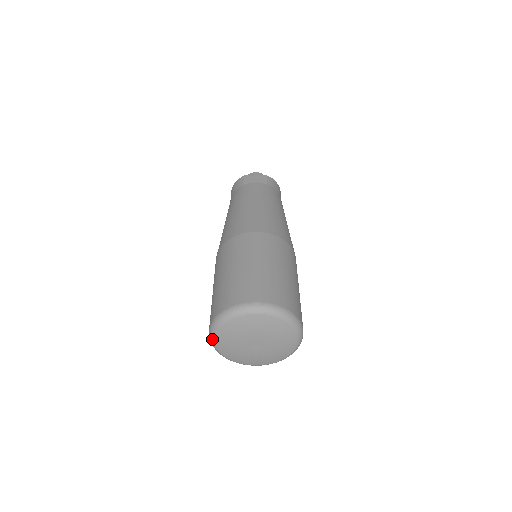
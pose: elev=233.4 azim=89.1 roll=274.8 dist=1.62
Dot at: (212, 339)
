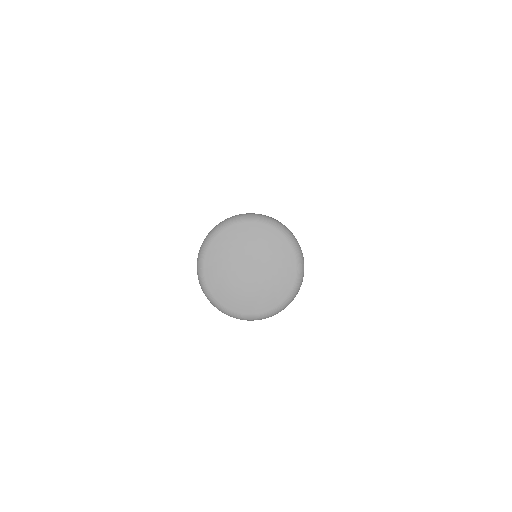
Dot at: (200, 269)
